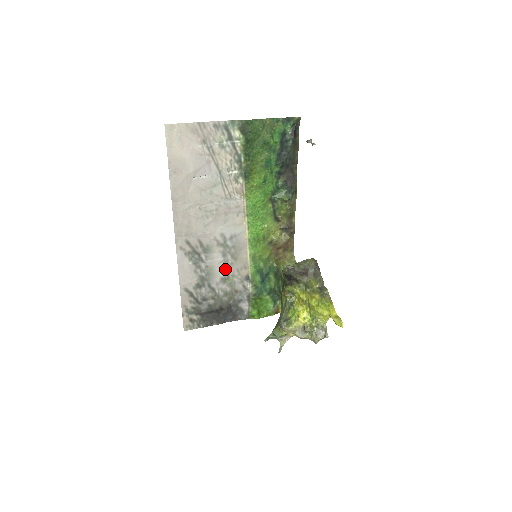
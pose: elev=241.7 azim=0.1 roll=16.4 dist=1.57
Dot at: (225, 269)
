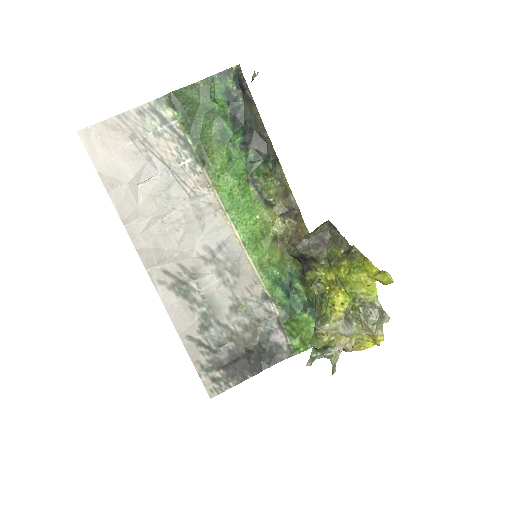
Dot at: (230, 293)
